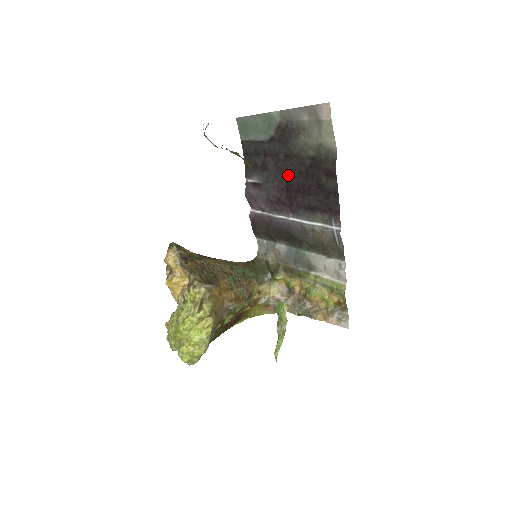
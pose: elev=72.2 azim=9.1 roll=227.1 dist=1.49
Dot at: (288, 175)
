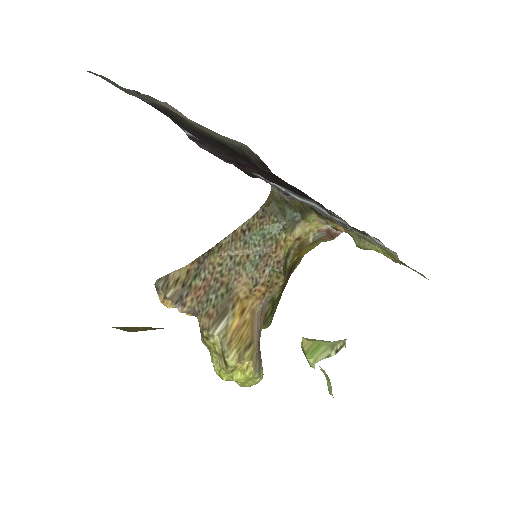
Dot at: occluded
